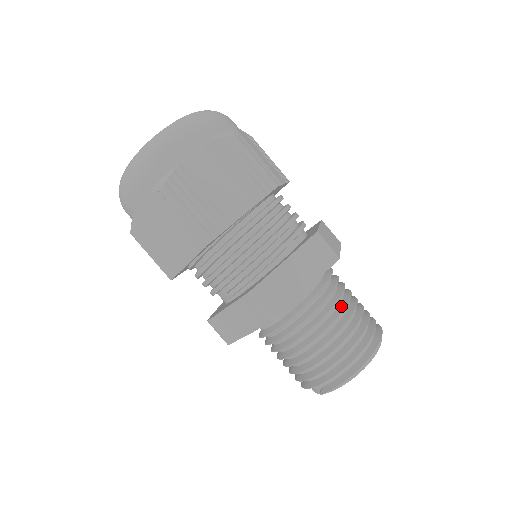
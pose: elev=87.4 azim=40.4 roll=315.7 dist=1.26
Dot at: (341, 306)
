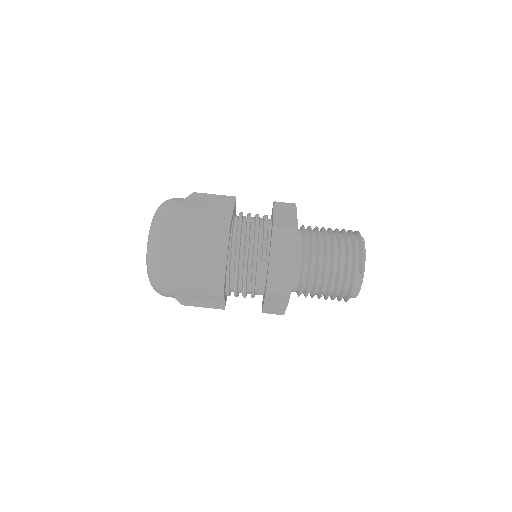
Dot at: (321, 229)
